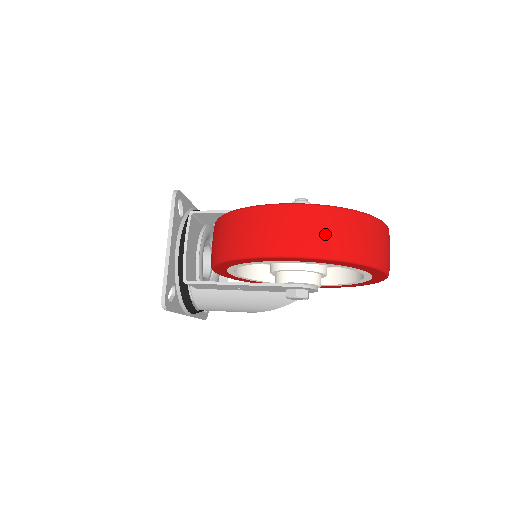
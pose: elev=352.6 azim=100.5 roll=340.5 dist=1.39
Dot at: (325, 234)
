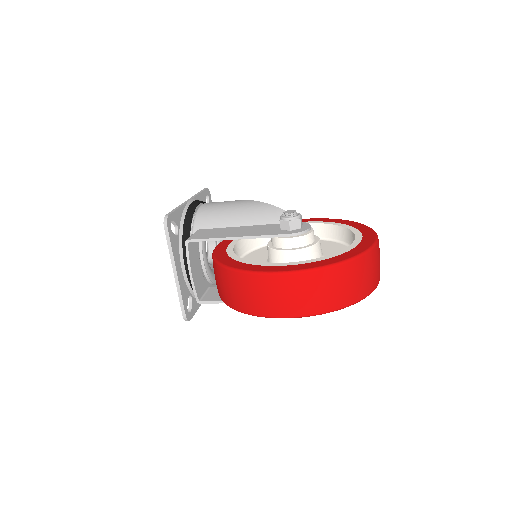
Dot at: (316, 296)
